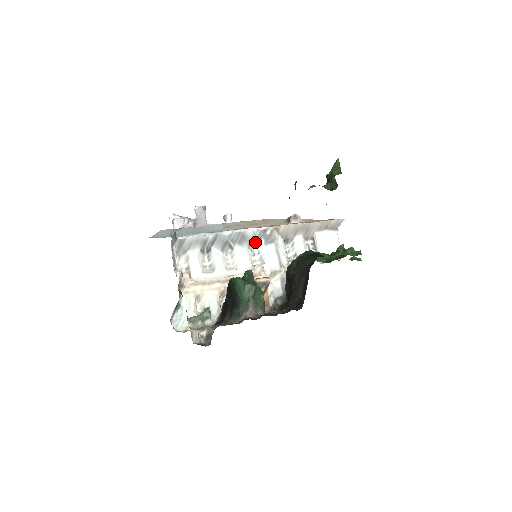
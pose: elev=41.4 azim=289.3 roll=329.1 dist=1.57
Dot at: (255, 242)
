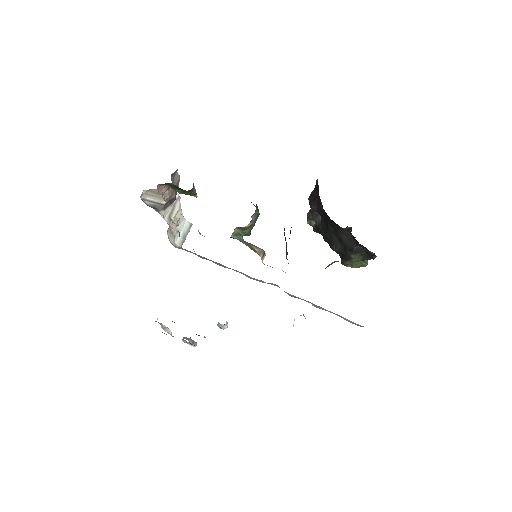
Dot at: occluded
